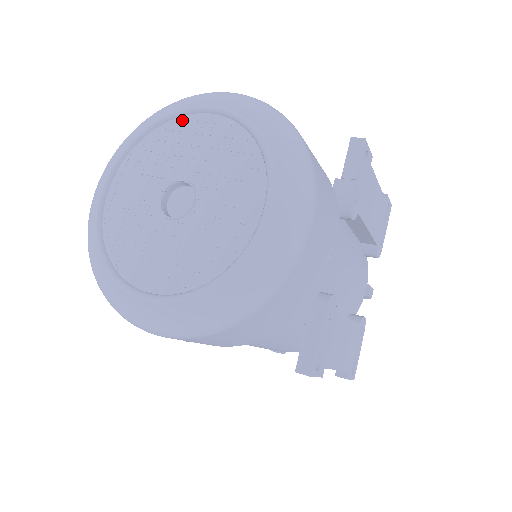
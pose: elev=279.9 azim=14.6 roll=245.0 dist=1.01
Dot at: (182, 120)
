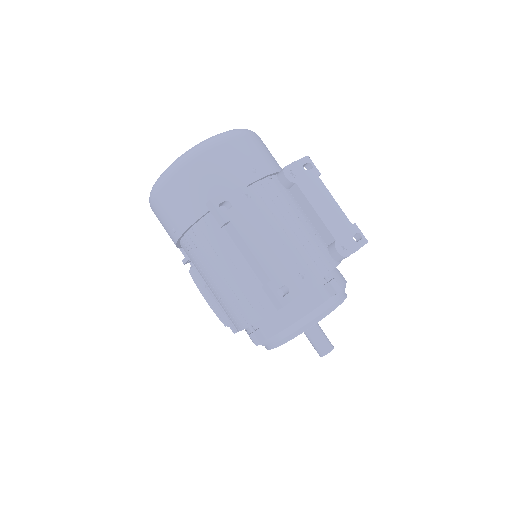
Dot at: occluded
